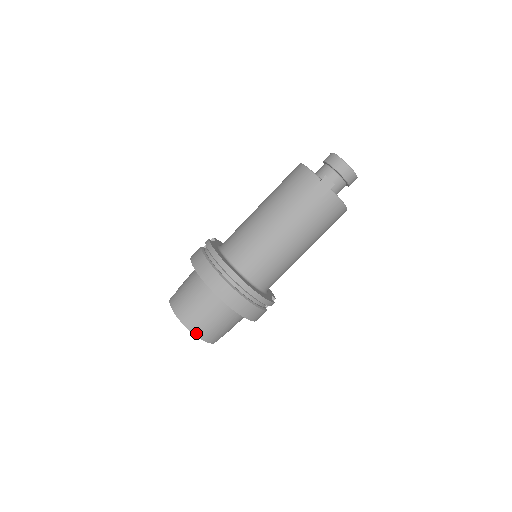
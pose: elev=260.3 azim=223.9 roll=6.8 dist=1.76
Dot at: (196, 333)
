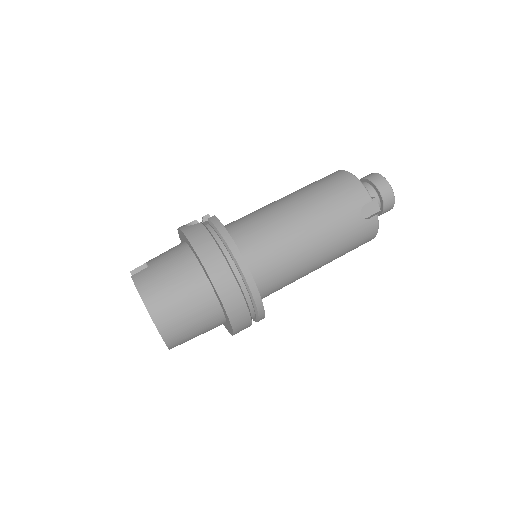
Dot at: (163, 334)
